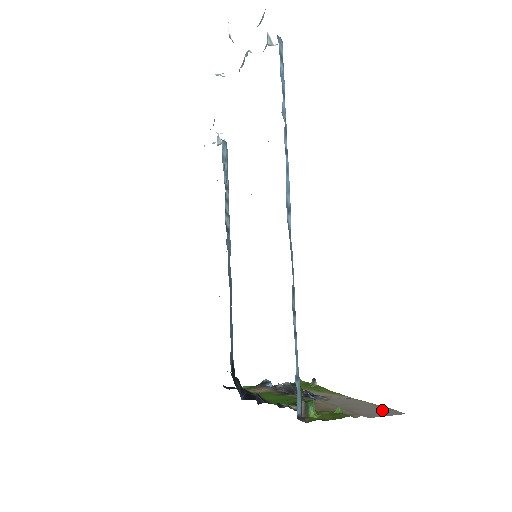
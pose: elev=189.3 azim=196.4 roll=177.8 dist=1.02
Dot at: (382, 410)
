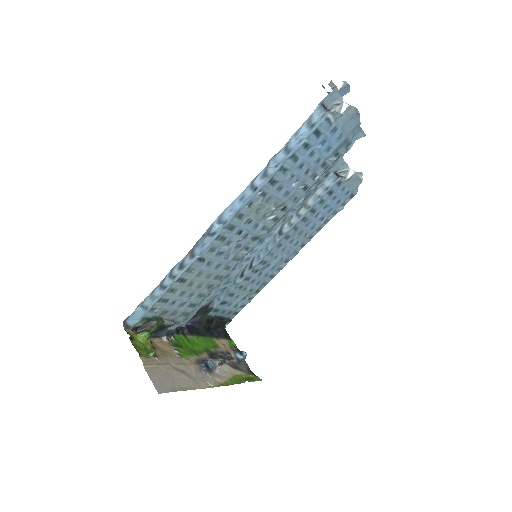
Dot at: (167, 385)
